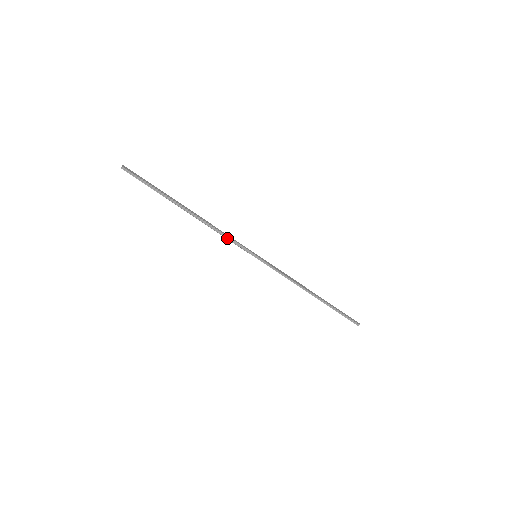
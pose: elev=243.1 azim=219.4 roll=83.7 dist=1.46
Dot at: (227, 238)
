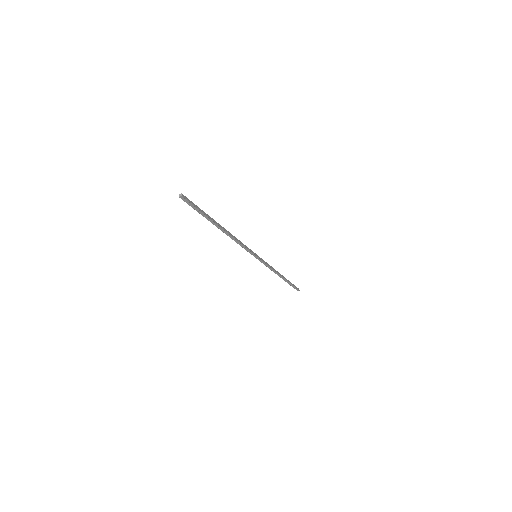
Dot at: (242, 246)
